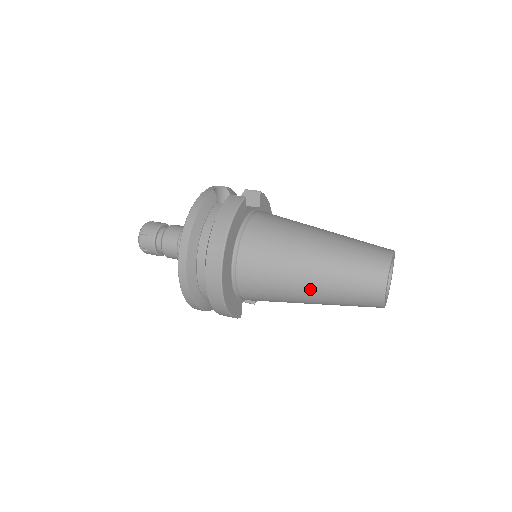
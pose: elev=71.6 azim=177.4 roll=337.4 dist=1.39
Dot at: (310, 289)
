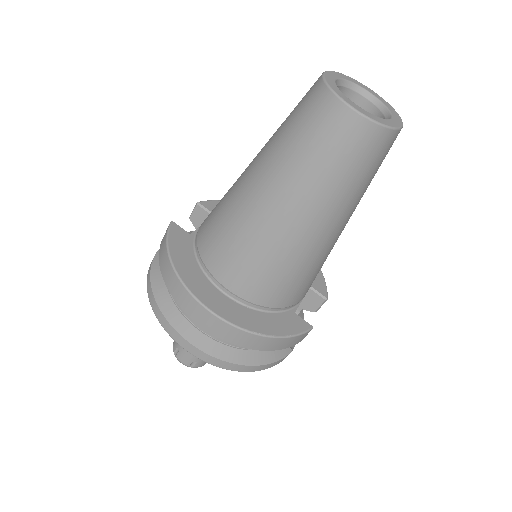
Dot at: (299, 217)
